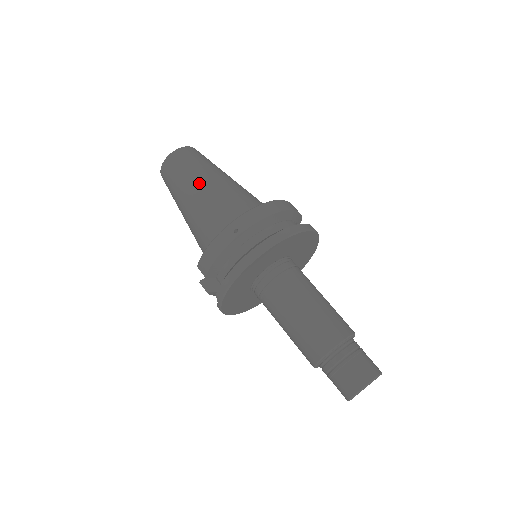
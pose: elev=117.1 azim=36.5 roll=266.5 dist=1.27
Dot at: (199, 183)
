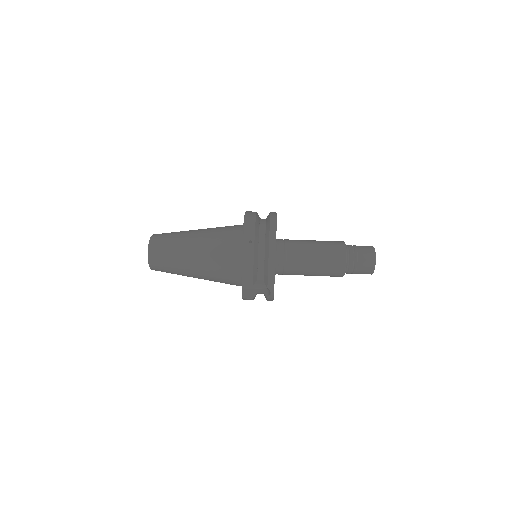
Dot at: (190, 245)
